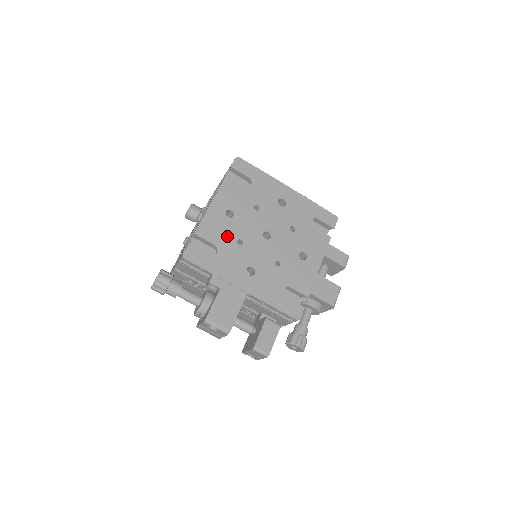
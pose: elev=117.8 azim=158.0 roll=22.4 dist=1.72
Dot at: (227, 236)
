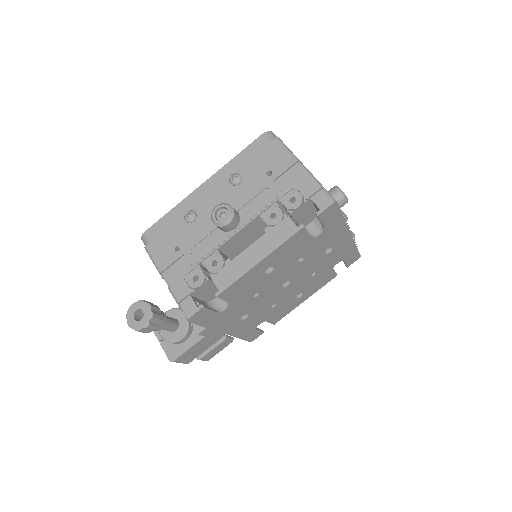
Dot at: (248, 292)
